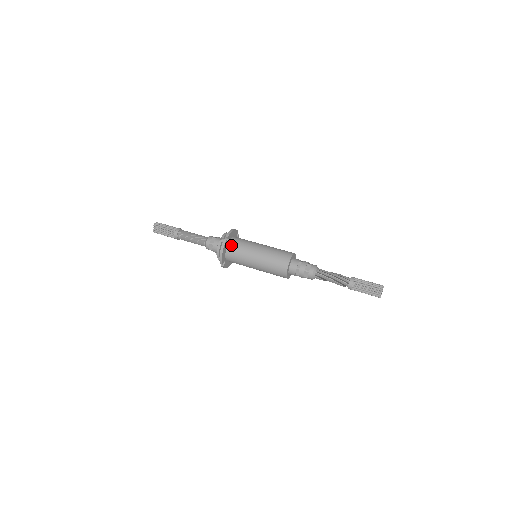
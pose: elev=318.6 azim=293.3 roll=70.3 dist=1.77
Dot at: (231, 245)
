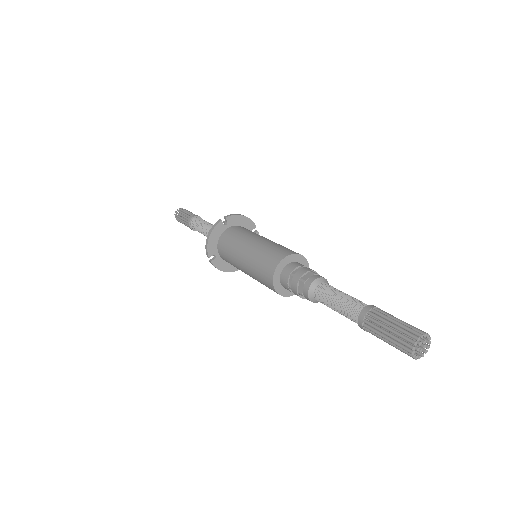
Dot at: (227, 231)
